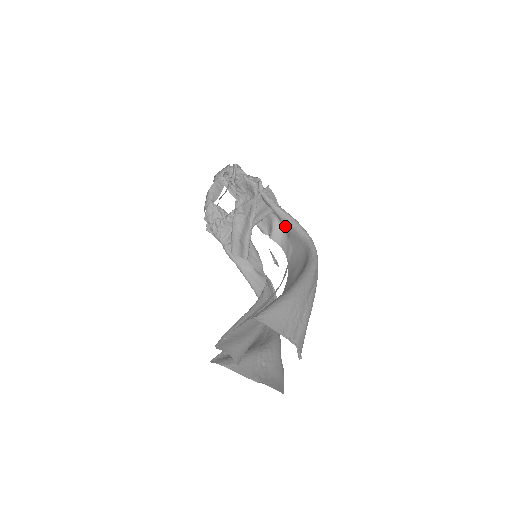
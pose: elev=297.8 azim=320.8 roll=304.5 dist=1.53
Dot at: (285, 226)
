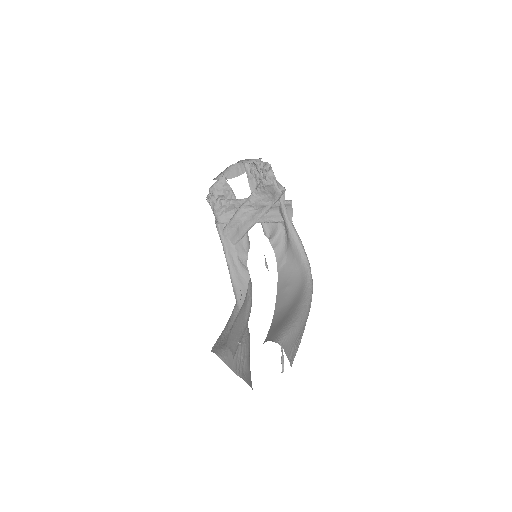
Dot at: (289, 241)
